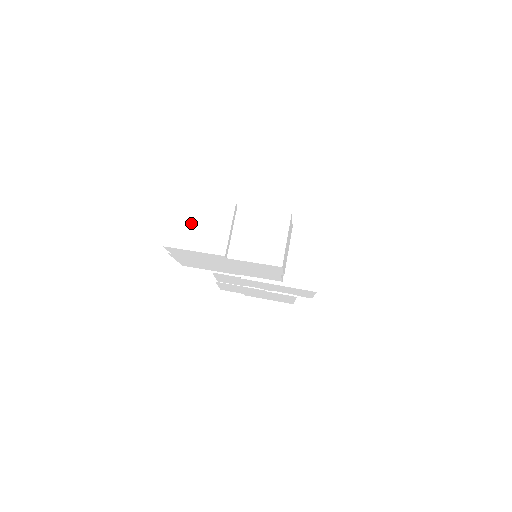
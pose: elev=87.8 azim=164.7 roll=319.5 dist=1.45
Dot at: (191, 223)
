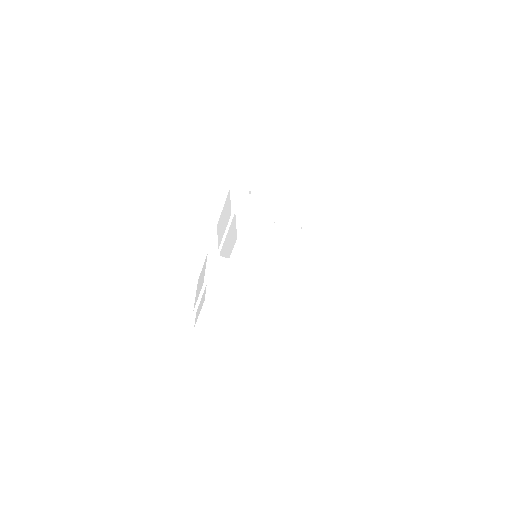
Dot at: (217, 319)
